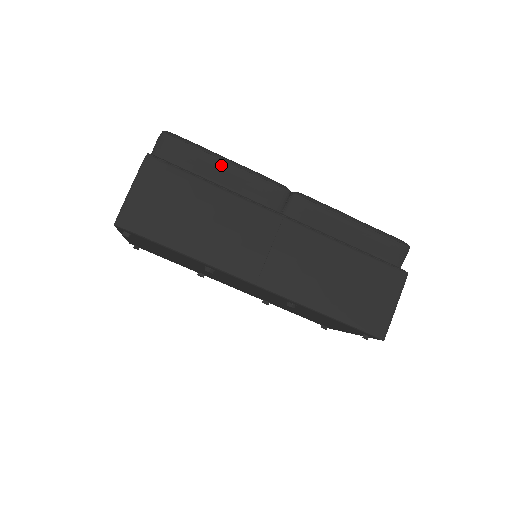
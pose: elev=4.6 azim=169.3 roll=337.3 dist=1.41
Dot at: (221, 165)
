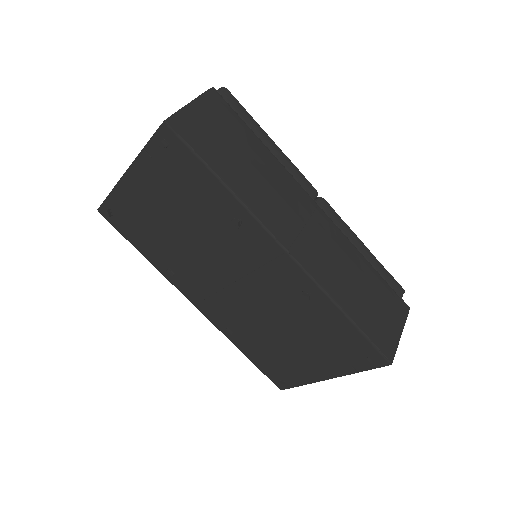
Dot at: (267, 140)
